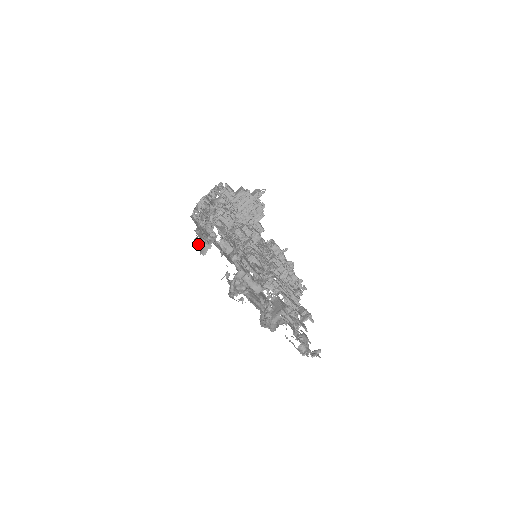
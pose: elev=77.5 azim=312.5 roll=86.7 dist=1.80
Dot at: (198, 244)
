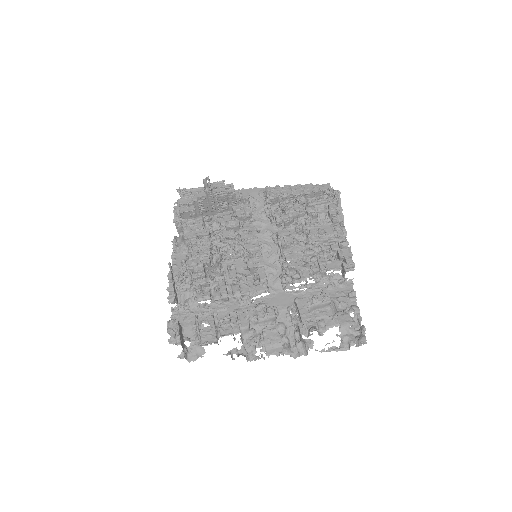
Dot at: (193, 352)
